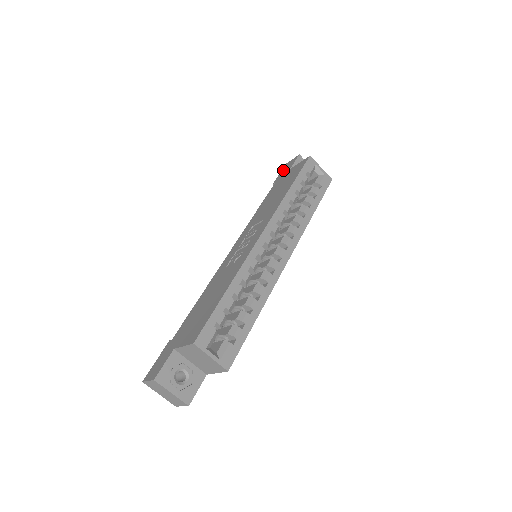
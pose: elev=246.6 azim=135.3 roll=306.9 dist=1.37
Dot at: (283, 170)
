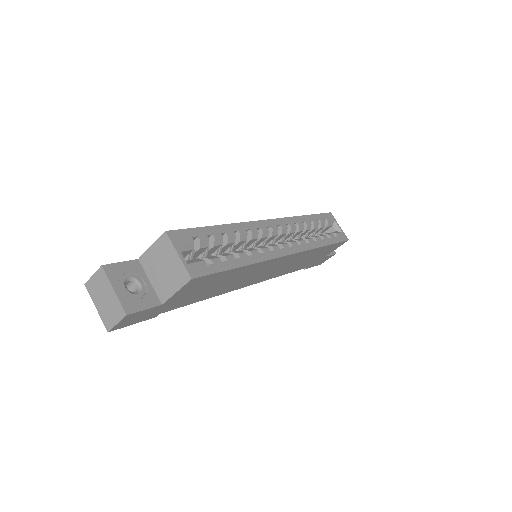
Dot at: occluded
